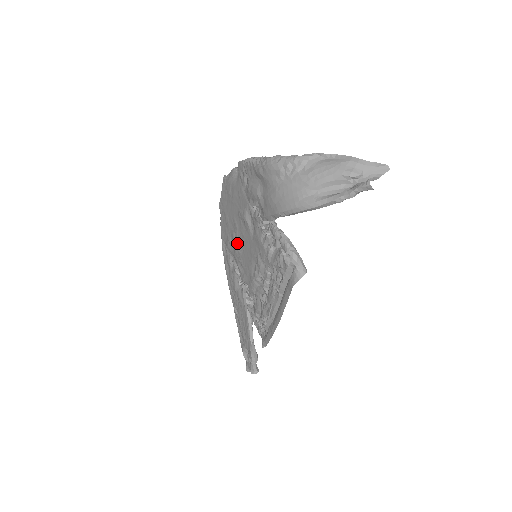
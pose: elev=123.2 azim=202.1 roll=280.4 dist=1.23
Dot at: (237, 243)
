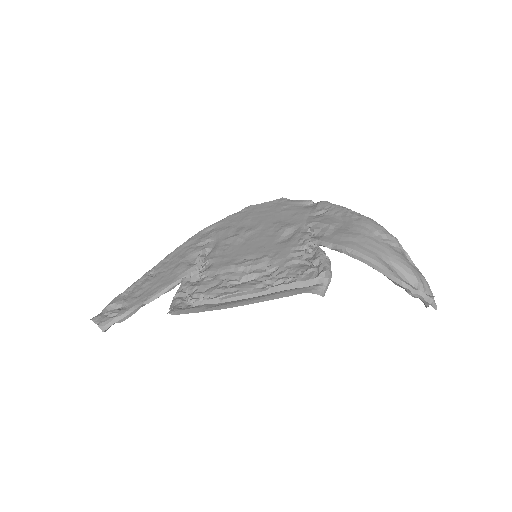
Dot at: (243, 235)
